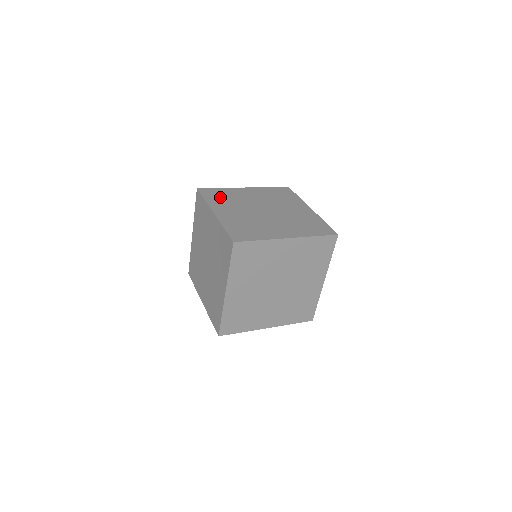
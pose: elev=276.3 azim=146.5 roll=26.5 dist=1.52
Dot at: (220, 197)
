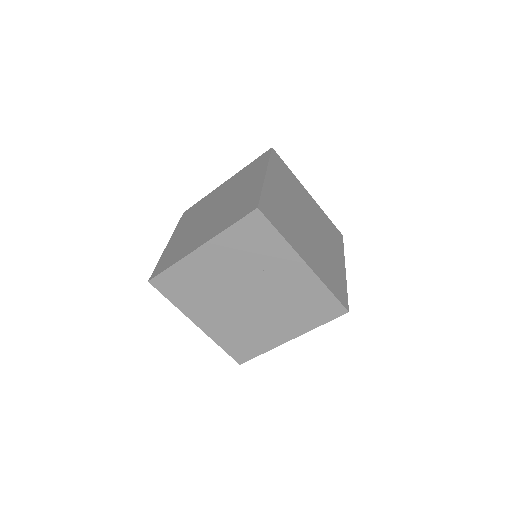
Dot at: (283, 173)
